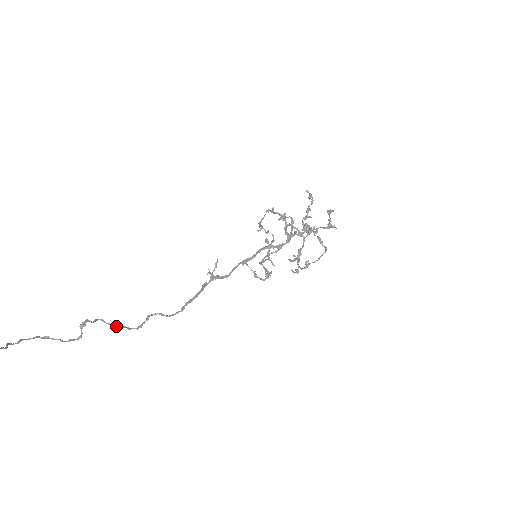
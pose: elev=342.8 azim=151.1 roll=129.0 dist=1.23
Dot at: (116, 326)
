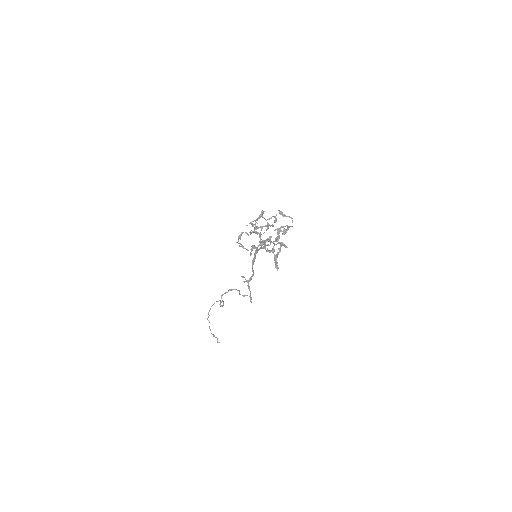
Dot at: occluded
